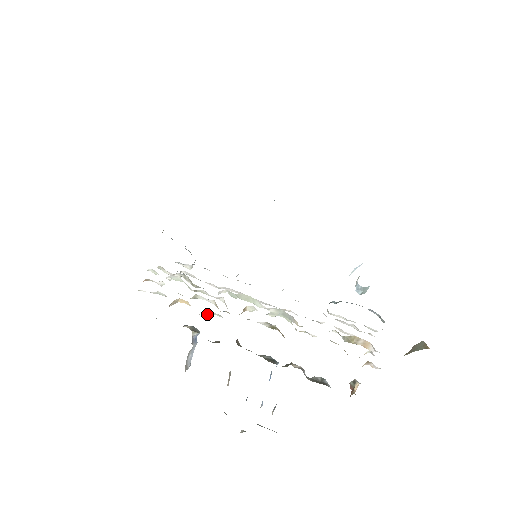
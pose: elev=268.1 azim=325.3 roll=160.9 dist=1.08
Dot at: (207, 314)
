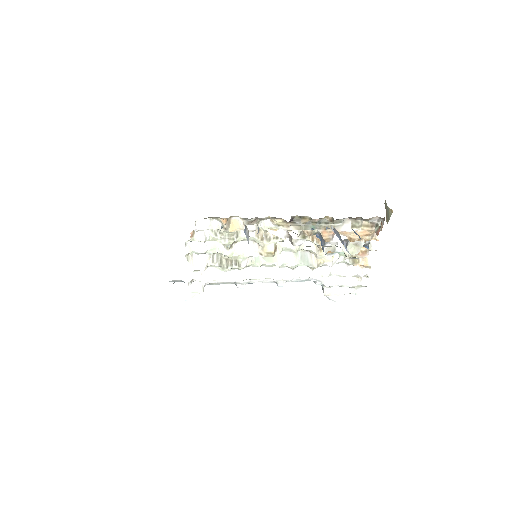
Dot at: (256, 226)
